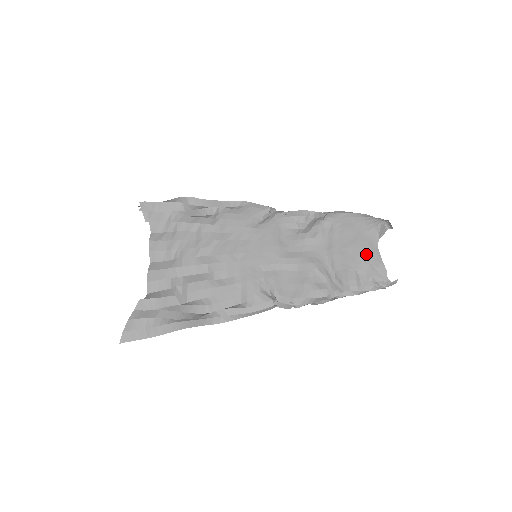
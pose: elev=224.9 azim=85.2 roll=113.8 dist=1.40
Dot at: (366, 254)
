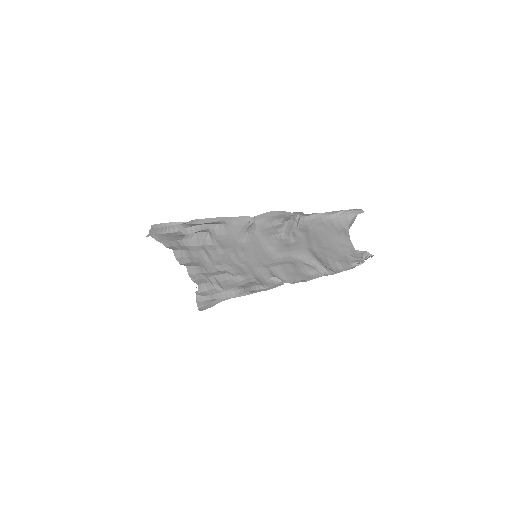
Dot at: (341, 249)
